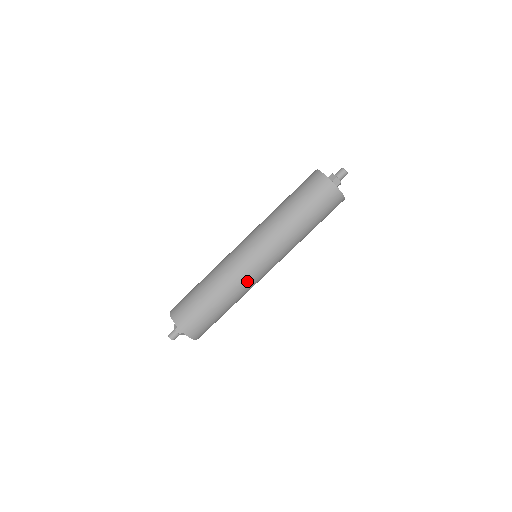
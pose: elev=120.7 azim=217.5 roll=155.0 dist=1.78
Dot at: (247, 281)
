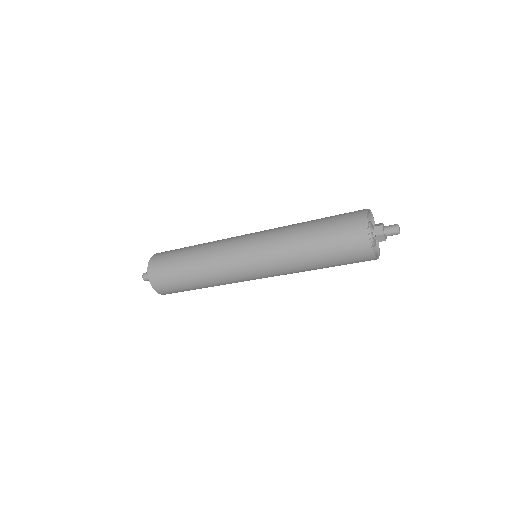
Dot at: (232, 280)
